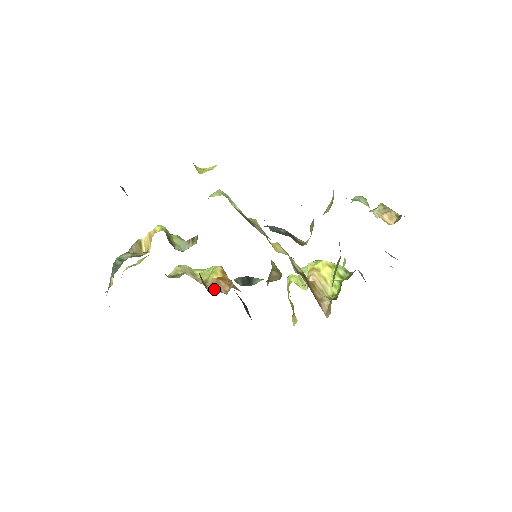
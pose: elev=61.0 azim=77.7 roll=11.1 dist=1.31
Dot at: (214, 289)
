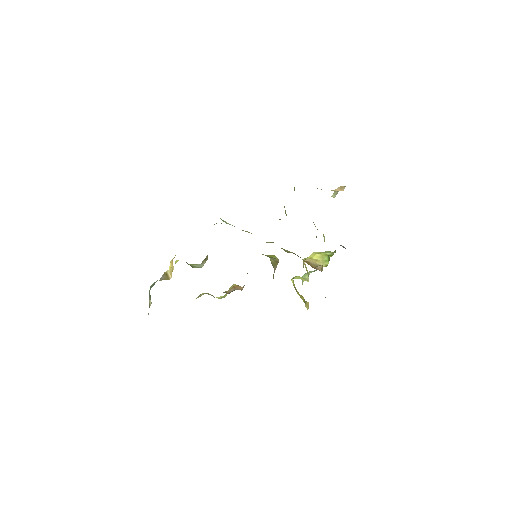
Dot at: (232, 291)
